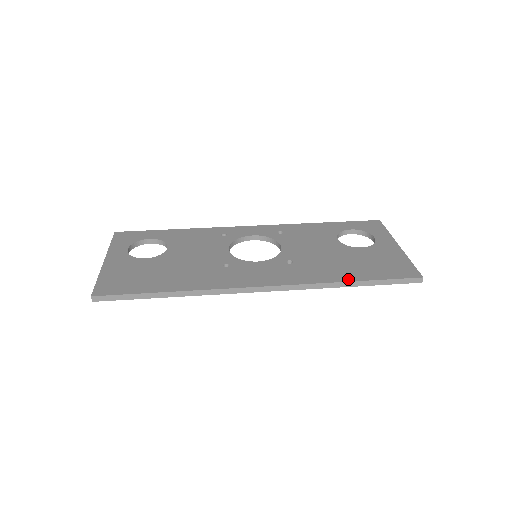
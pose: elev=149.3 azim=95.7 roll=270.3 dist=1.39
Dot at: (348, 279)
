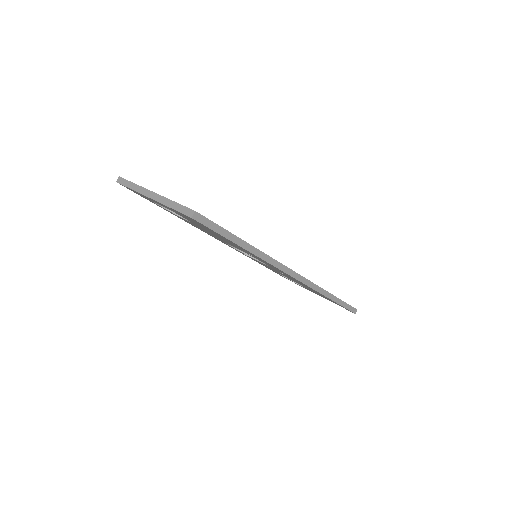
Dot at: (330, 293)
